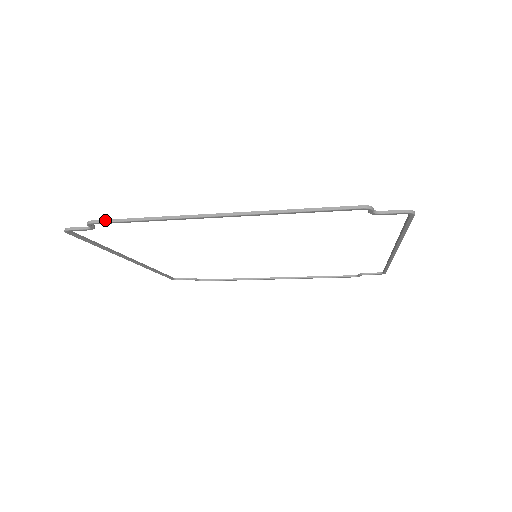
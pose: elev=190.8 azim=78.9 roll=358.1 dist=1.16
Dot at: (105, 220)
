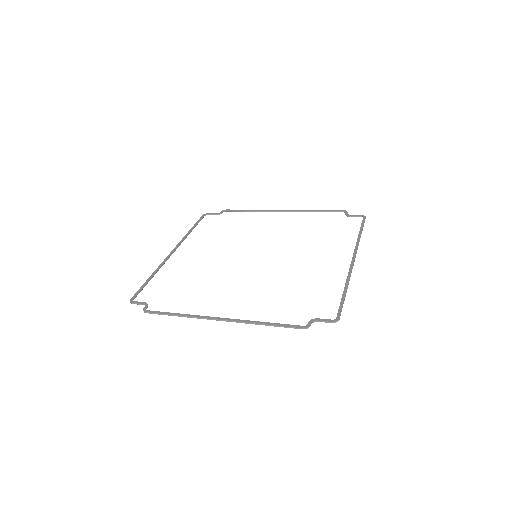
Dot at: (153, 313)
